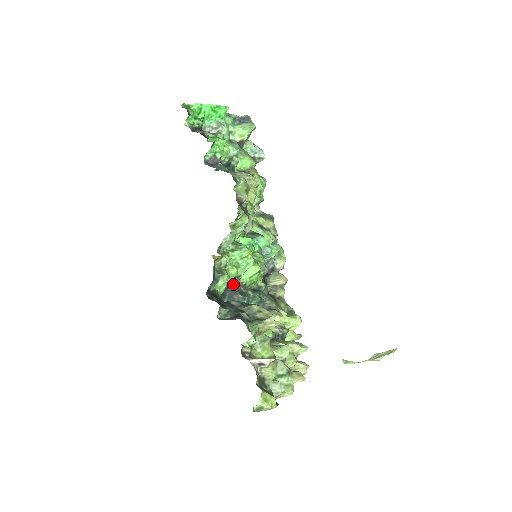
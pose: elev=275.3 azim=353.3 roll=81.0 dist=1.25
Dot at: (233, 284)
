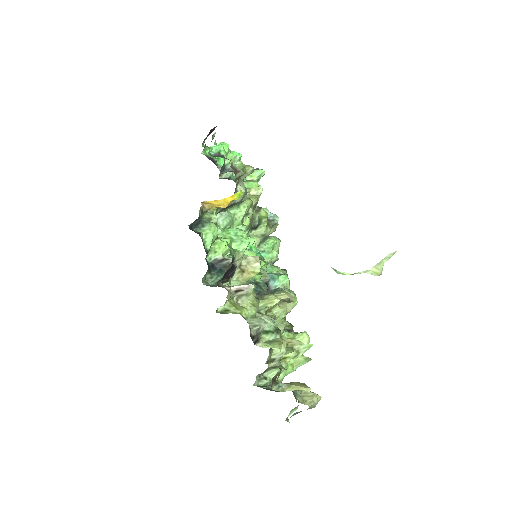
Dot at: (225, 259)
